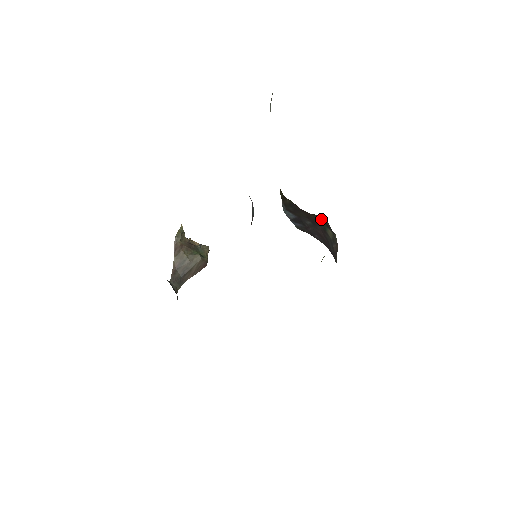
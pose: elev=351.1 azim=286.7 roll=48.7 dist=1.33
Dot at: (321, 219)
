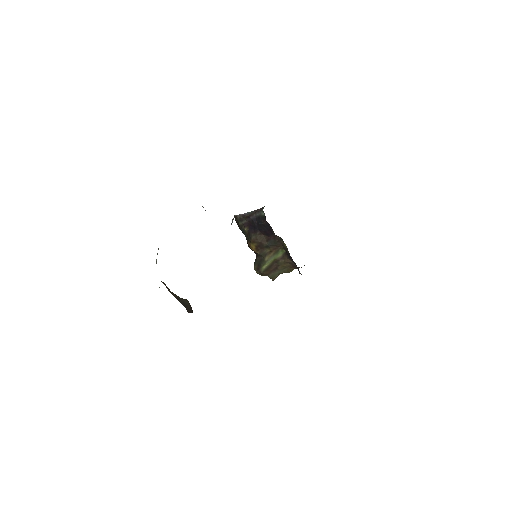
Dot at: occluded
